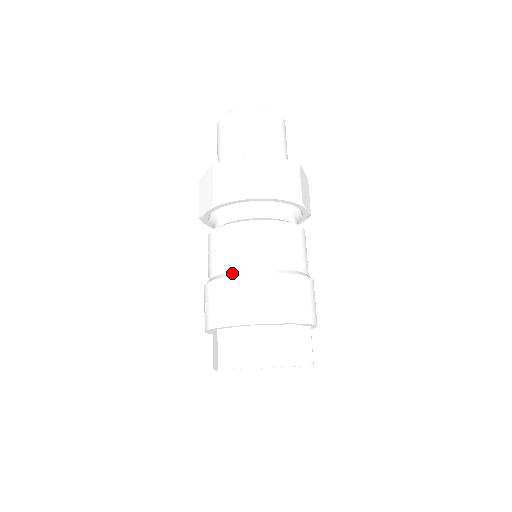
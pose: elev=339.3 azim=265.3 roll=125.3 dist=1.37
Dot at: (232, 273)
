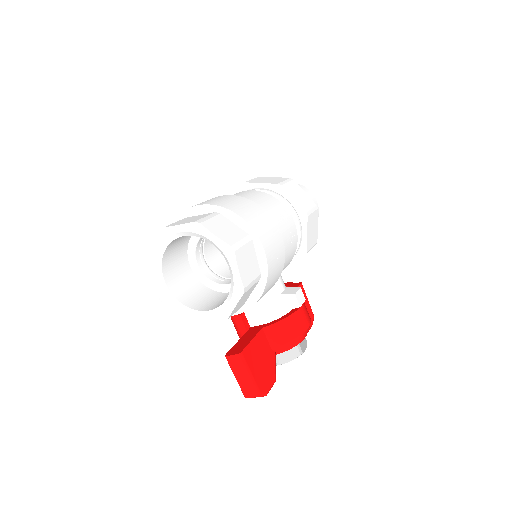
Dot at: occluded
